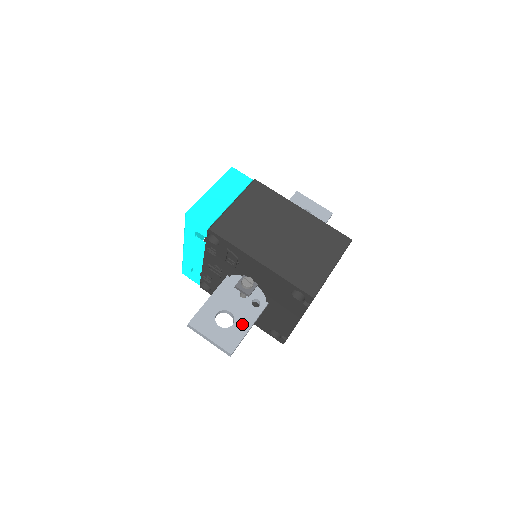
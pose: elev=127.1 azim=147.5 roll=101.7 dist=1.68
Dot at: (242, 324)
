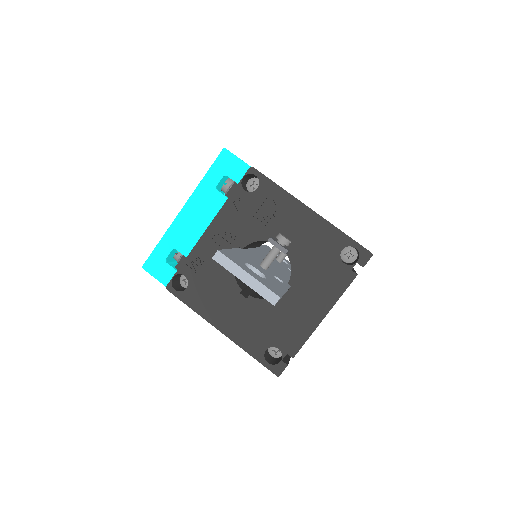
Dot at: (276, 284)
